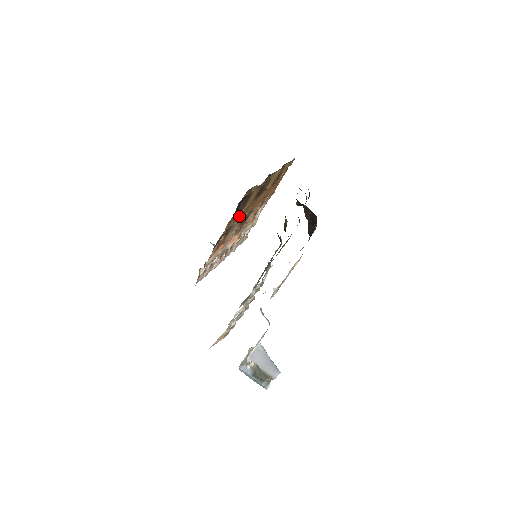
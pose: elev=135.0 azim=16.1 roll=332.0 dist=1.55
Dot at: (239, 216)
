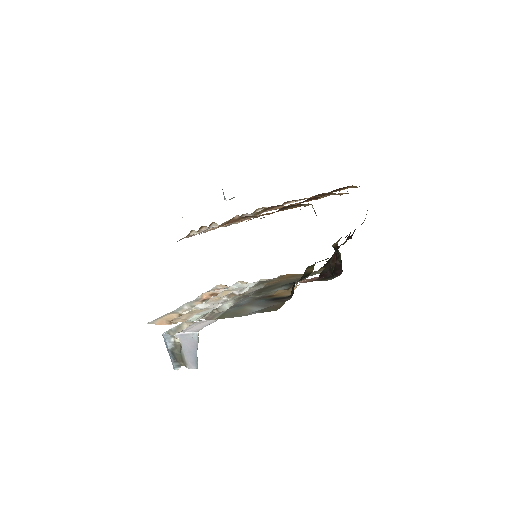
Dot at: occluded
